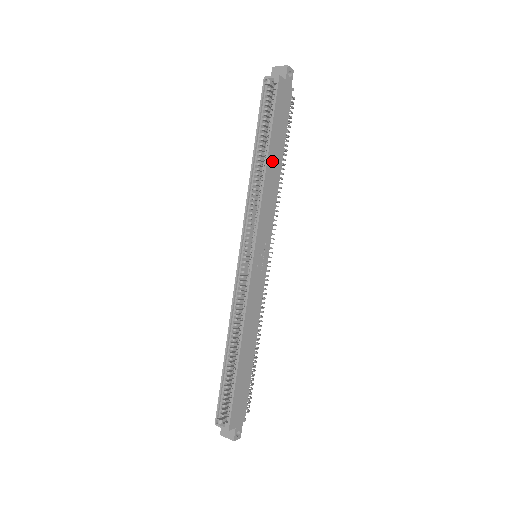
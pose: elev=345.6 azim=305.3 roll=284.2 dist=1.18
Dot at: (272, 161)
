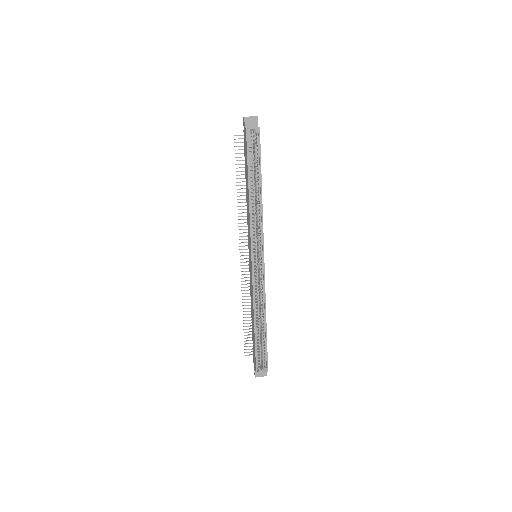
Dot at: occluded
